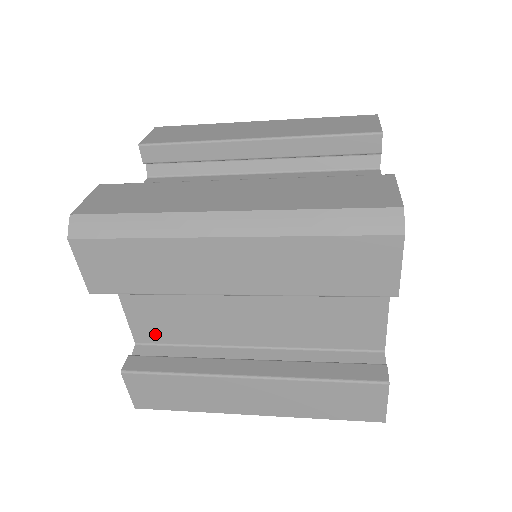
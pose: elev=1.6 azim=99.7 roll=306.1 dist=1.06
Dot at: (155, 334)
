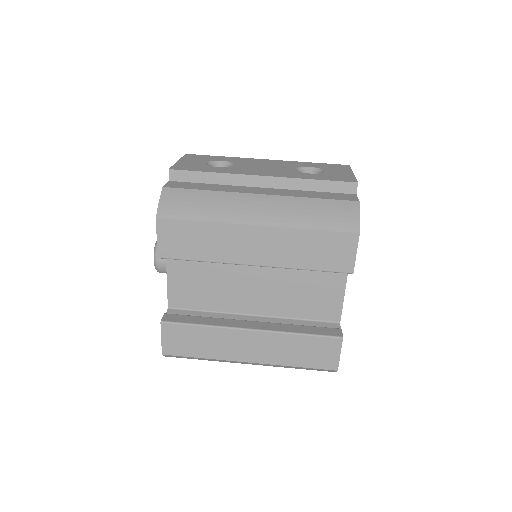
Dot at: occluded
